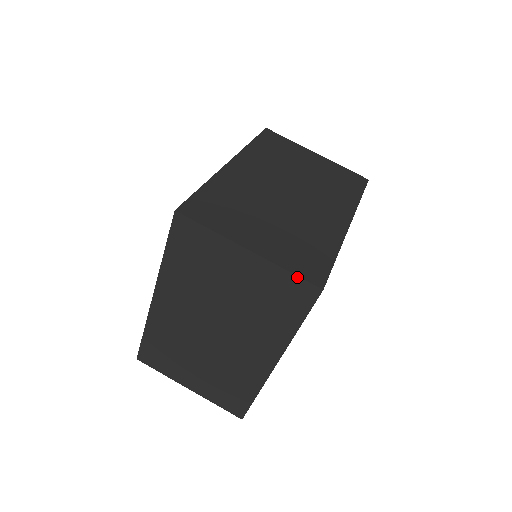
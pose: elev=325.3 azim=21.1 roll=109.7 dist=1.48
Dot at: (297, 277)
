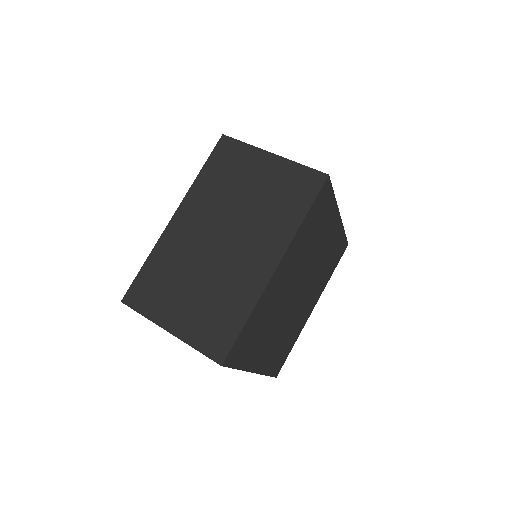
Dot at: (309, 168)
